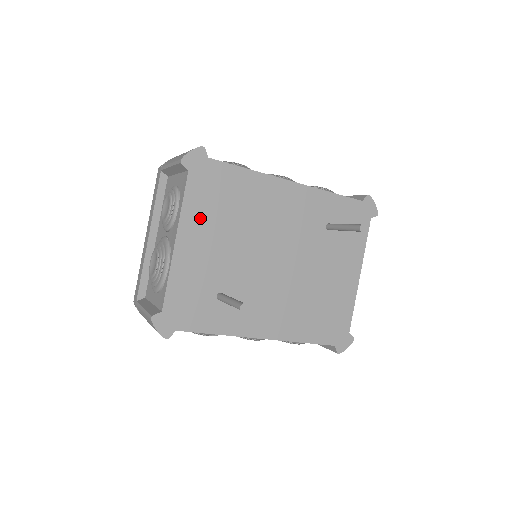
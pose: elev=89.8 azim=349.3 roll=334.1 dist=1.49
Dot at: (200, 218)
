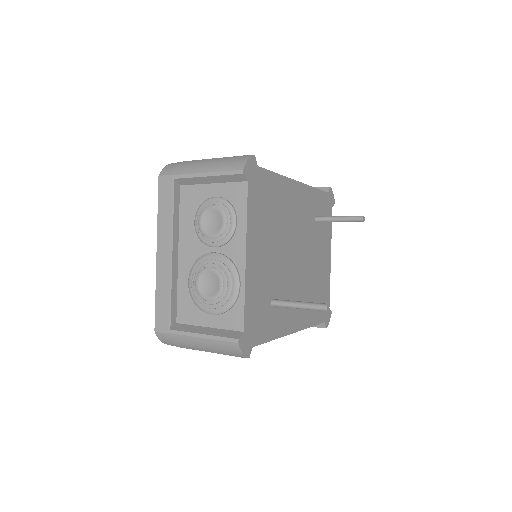
Dot at: (257, 229)
